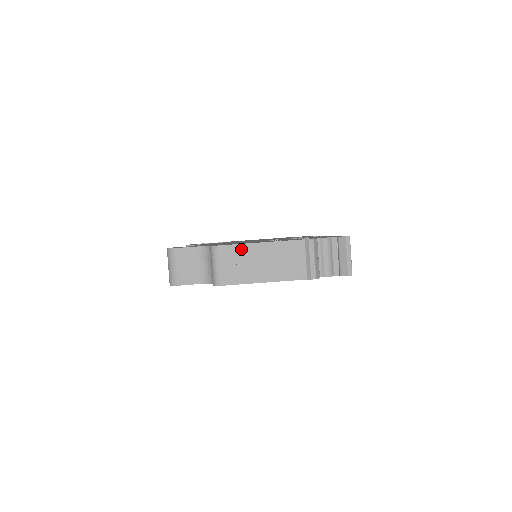
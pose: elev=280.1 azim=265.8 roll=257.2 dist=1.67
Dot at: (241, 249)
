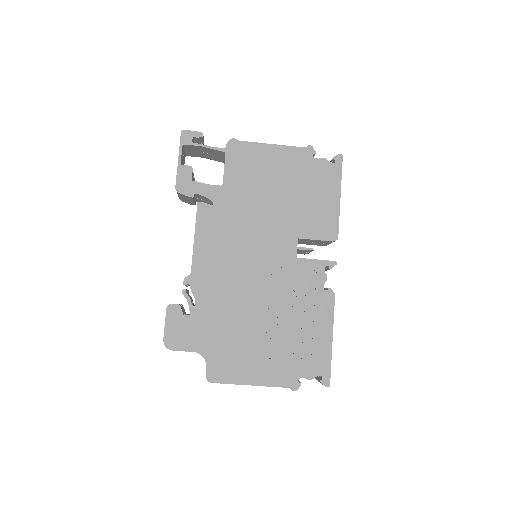
Dot at: occluded
